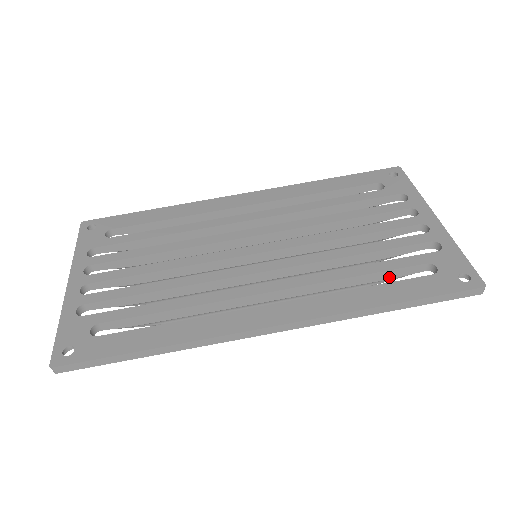
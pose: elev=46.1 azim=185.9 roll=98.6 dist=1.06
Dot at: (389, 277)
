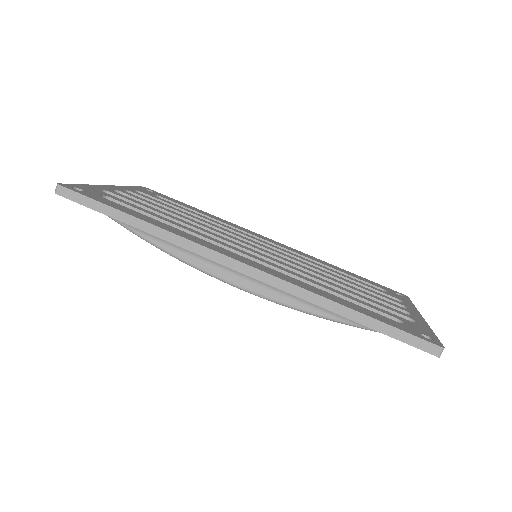
Dot at: occluded
